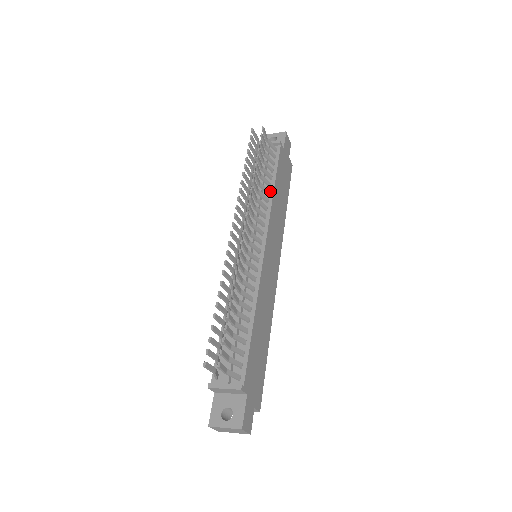
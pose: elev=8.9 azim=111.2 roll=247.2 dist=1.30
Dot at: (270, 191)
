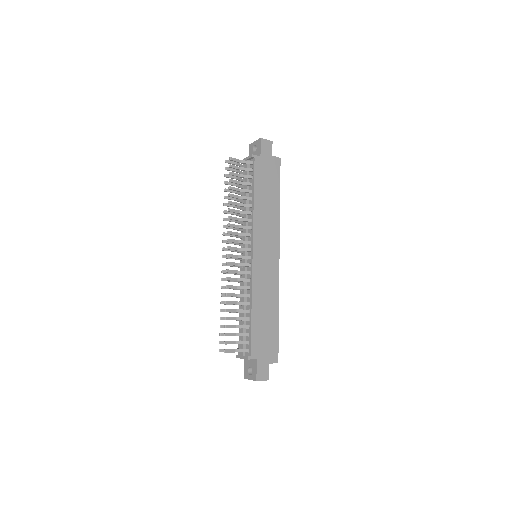
Dot at: (252, 204)
